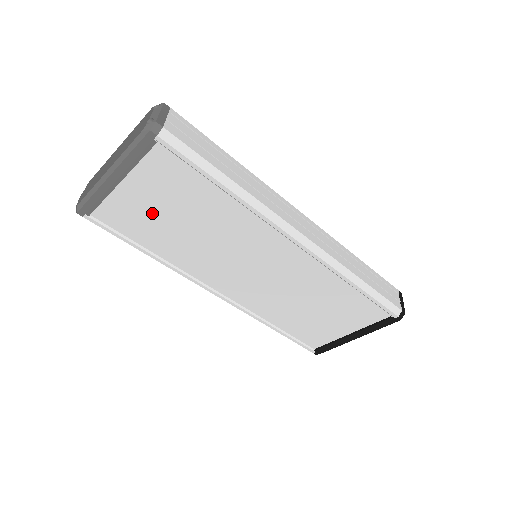
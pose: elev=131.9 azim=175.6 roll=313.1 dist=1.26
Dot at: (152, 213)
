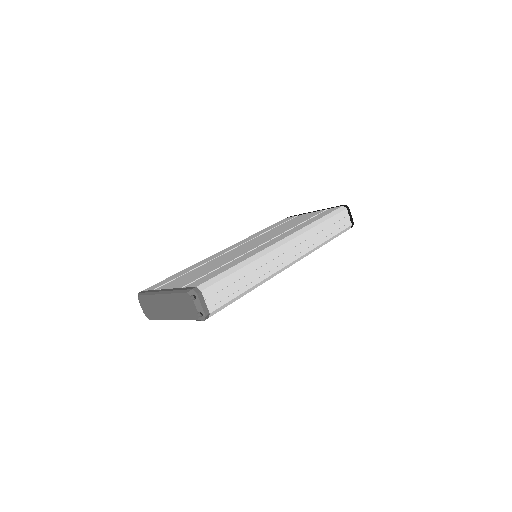
Dot at: occluded
